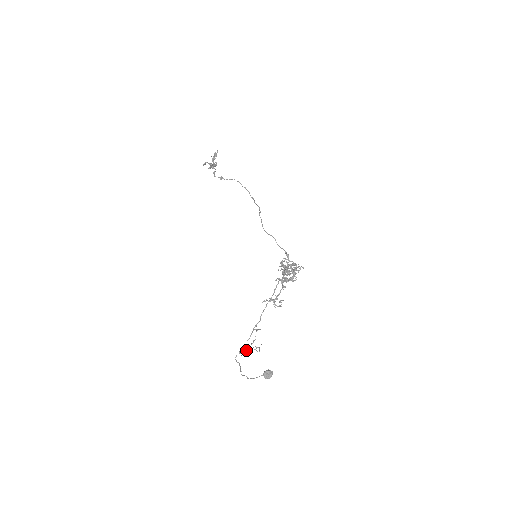
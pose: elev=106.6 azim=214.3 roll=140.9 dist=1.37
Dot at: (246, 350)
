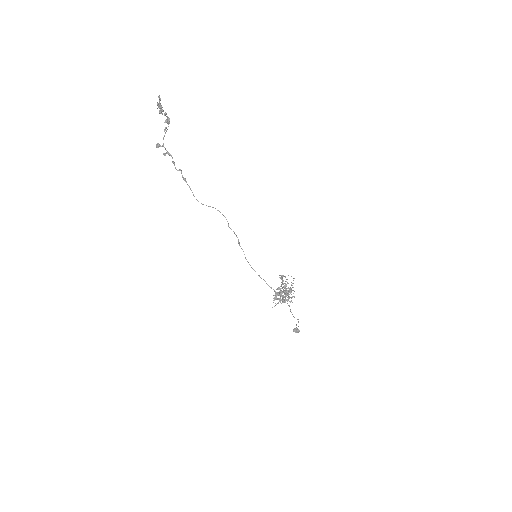
Dot at: occluded
